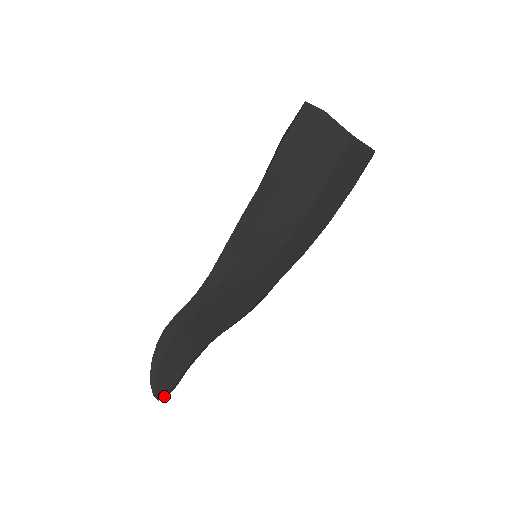
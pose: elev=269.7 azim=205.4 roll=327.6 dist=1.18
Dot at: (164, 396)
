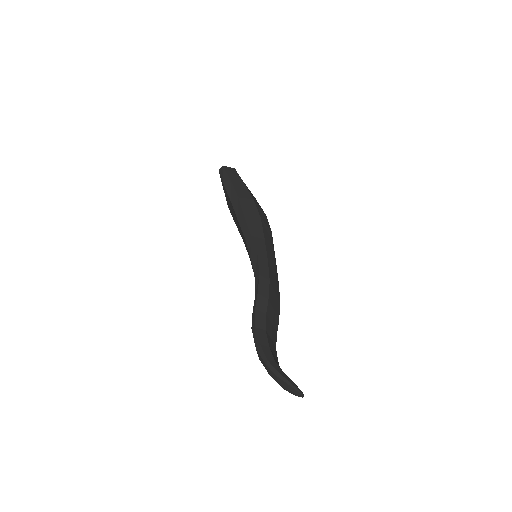
Dot at: occluded
